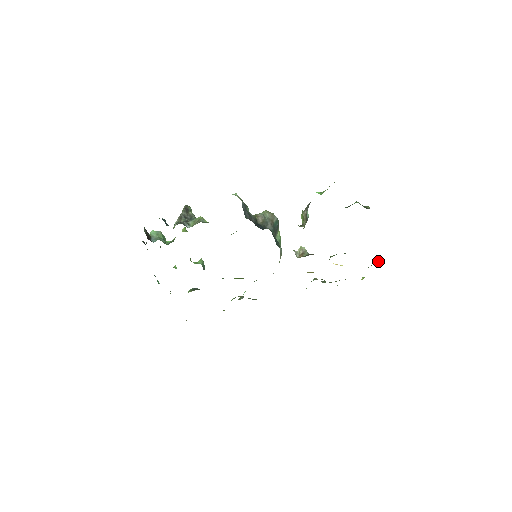
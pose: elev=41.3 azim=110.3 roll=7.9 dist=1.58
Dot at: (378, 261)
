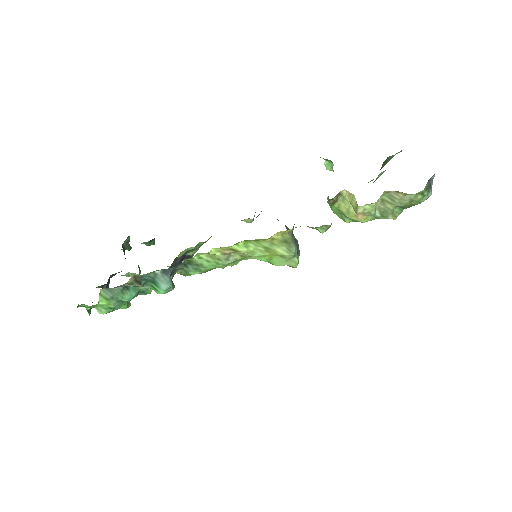
Dot at: occluded
